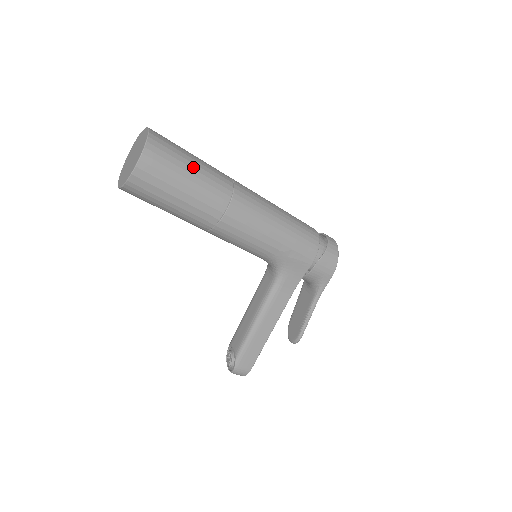
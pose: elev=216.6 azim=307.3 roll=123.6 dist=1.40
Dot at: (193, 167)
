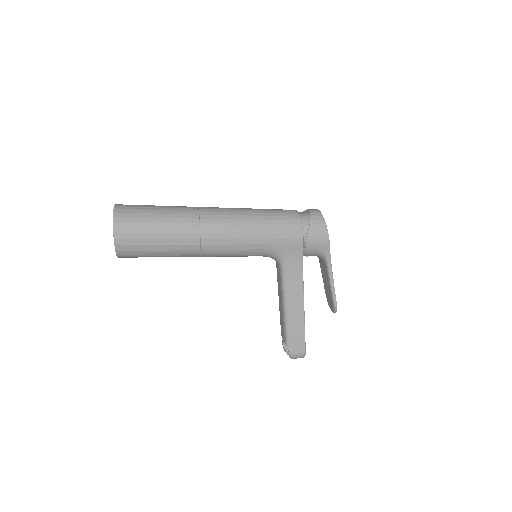
Dot at: (158, 216)
